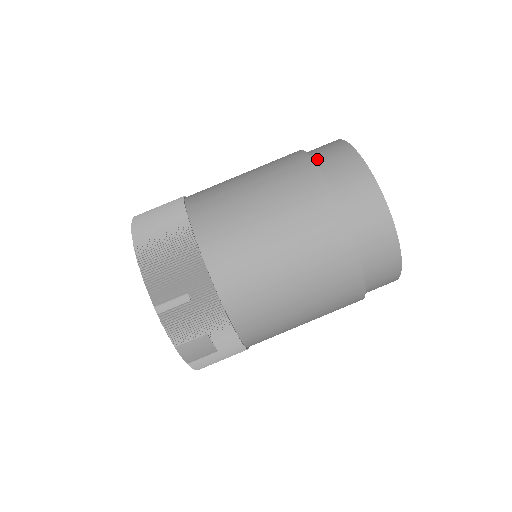
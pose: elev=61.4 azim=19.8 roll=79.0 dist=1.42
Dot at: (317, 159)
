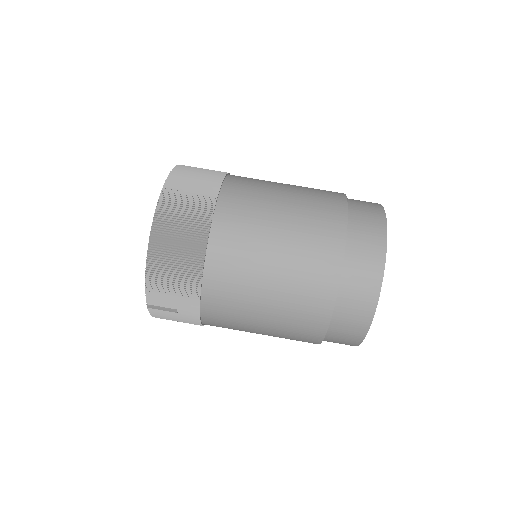
Dot at: (347, 262)
